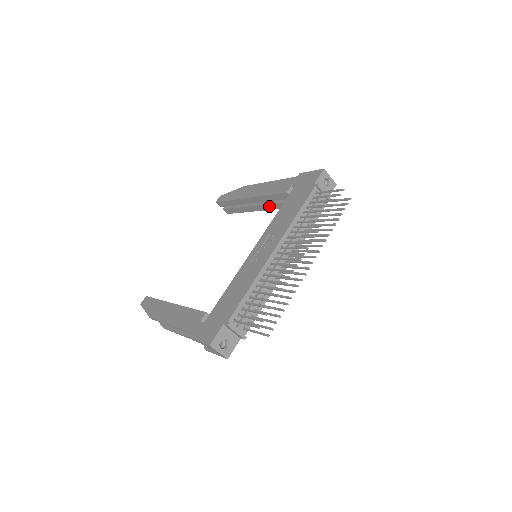
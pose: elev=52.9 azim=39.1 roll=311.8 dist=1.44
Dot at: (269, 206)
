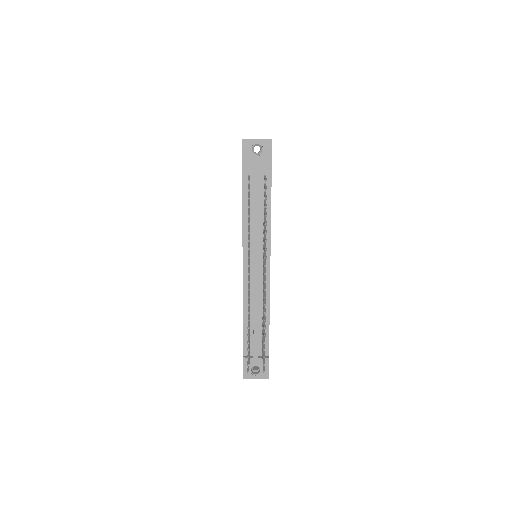
Dot at: occluded
